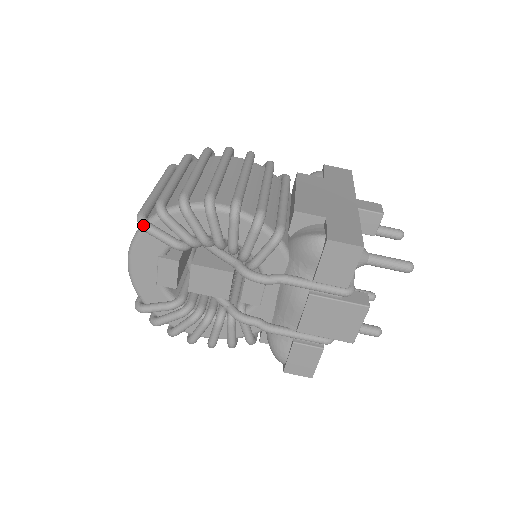
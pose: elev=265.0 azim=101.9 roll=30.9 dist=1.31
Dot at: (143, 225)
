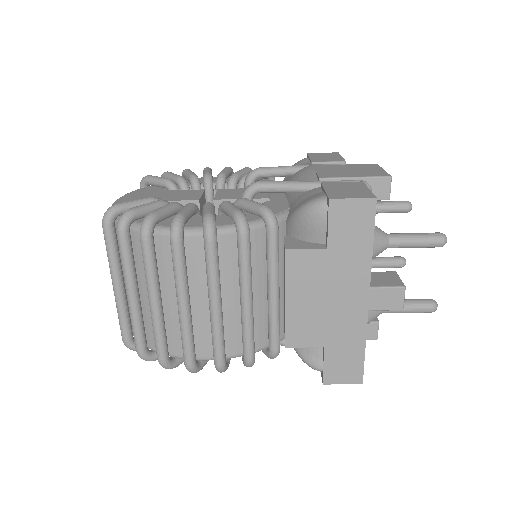
Dot at: occluded
